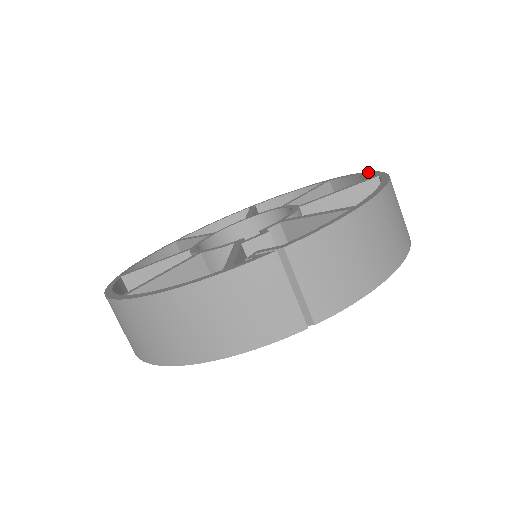
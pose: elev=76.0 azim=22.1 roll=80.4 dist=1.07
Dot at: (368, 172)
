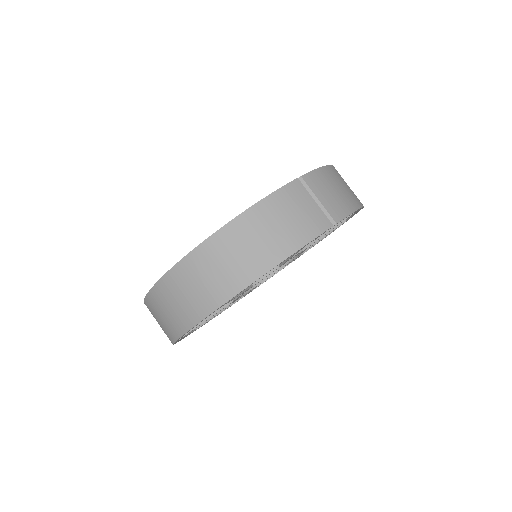
Dot at: occluded
